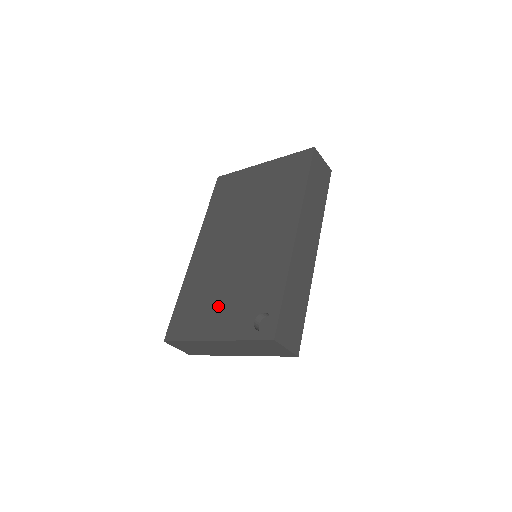
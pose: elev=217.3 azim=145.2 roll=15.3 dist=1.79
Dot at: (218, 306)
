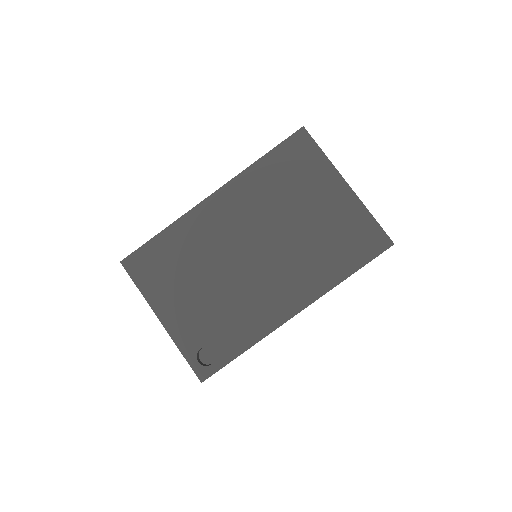
Dot at: (186, 294)
